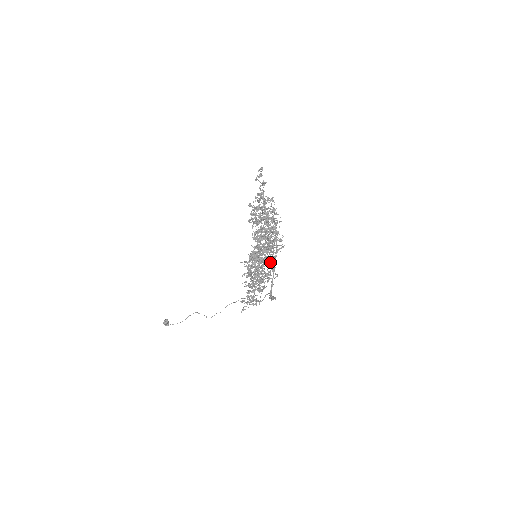
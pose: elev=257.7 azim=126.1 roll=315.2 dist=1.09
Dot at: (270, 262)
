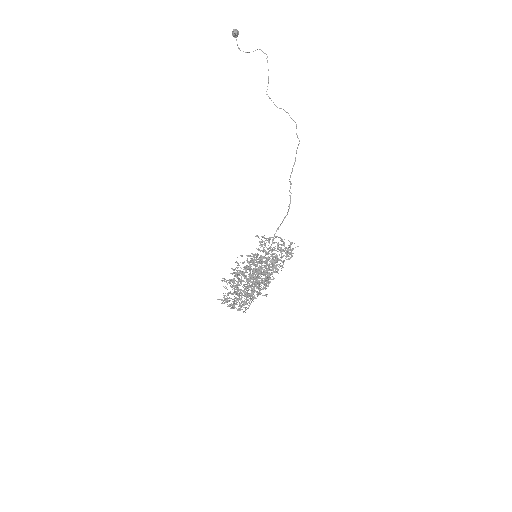
Dot at: occluded
